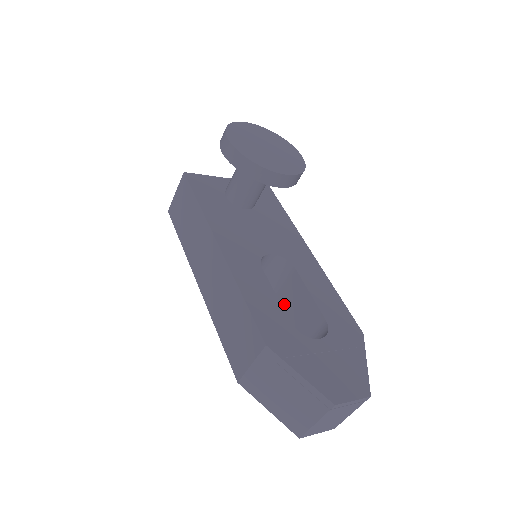
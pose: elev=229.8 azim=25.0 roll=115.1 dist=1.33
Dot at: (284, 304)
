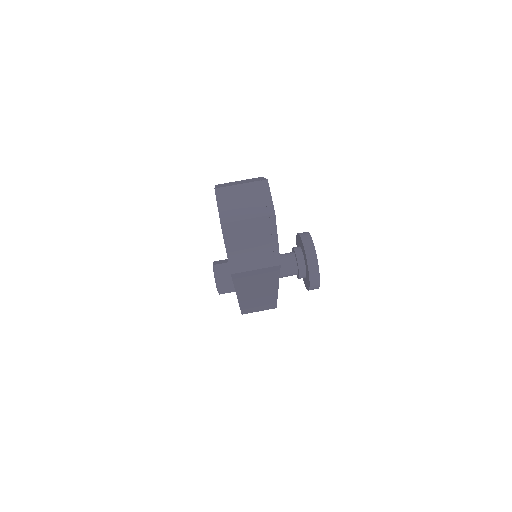
Dot at: occluded
